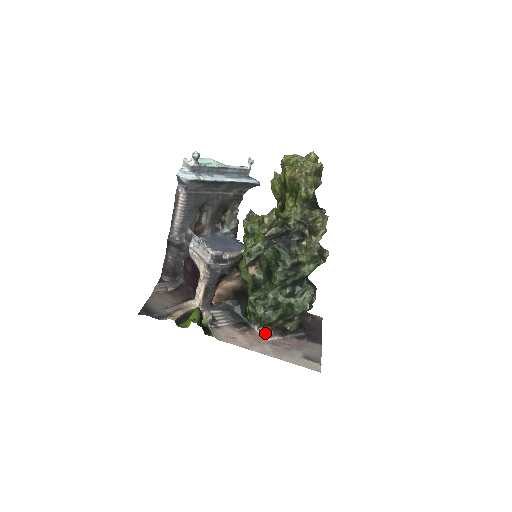
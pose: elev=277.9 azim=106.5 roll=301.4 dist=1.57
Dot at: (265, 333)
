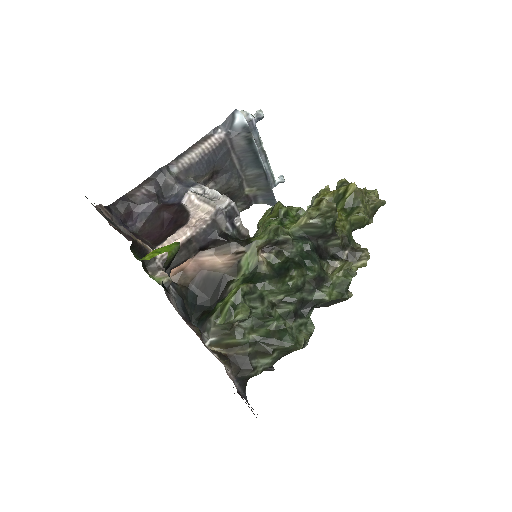
Dot at: (218, 356)
